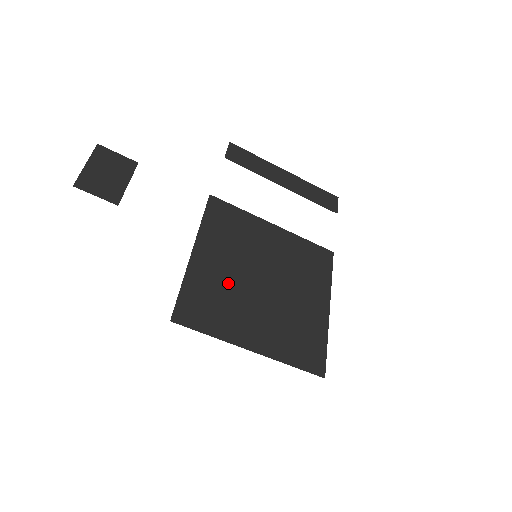
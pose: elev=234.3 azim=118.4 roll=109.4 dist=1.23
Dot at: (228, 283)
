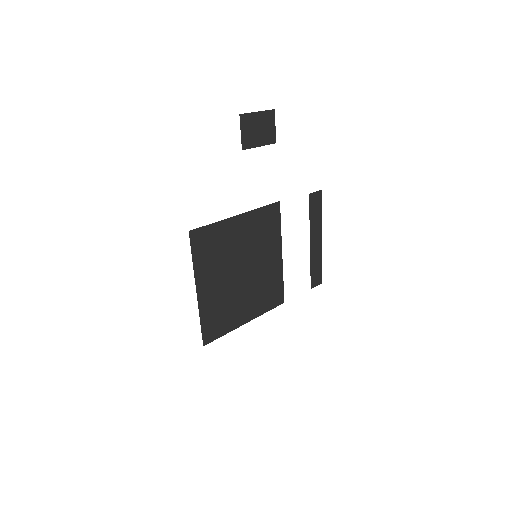
Dot at: (230, 250)
